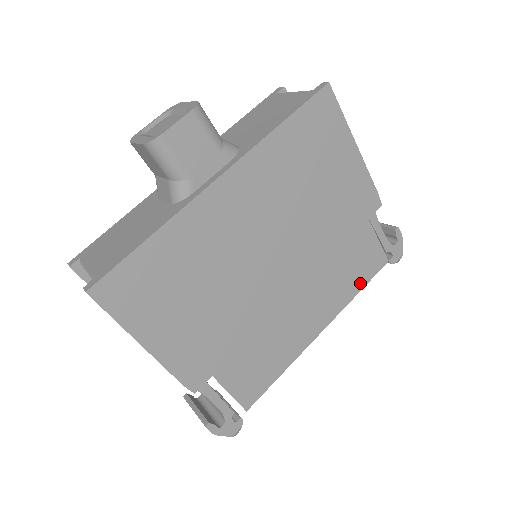
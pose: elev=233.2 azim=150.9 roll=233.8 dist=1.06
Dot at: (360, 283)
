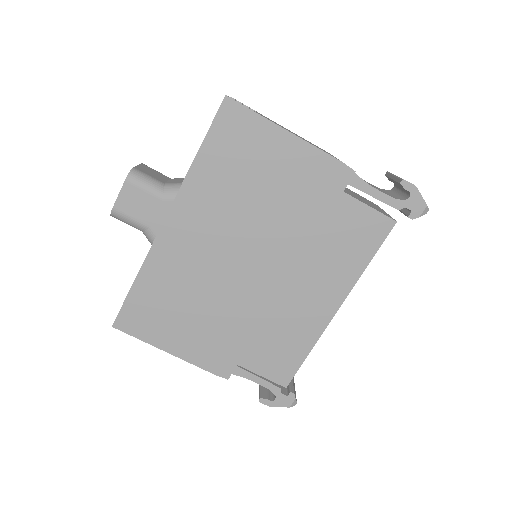
Dot at: (366, 254)
